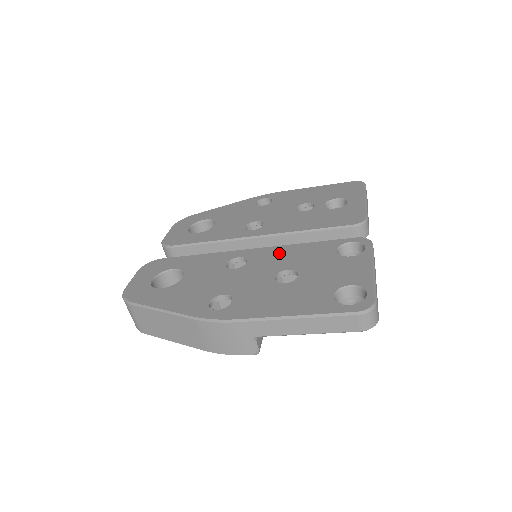
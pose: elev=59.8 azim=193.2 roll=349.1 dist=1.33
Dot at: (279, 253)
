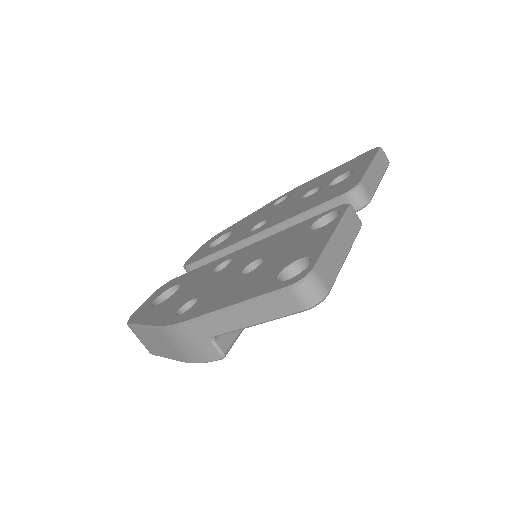
Dot at: (261, 245)
